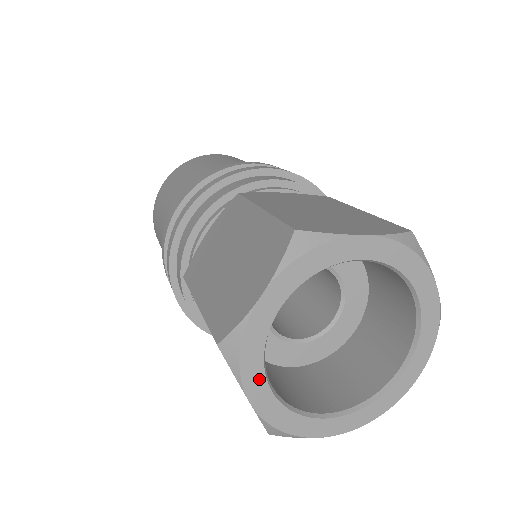
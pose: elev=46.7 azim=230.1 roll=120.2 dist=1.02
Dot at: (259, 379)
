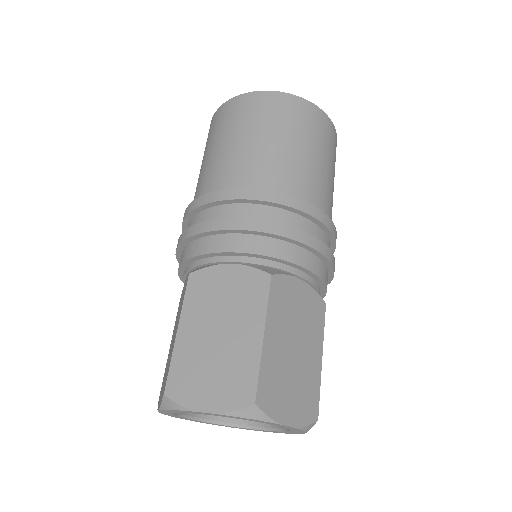
Dot at: (186, 419)
